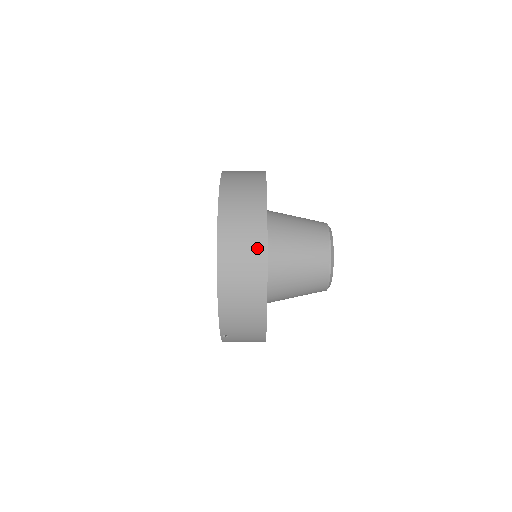
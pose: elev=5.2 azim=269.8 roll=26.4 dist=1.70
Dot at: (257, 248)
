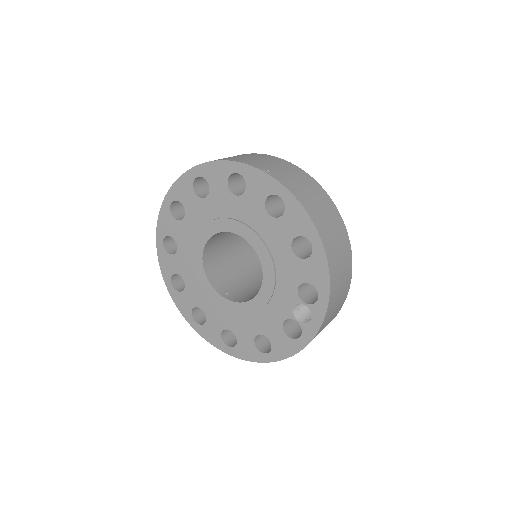
Dot at: occluded
